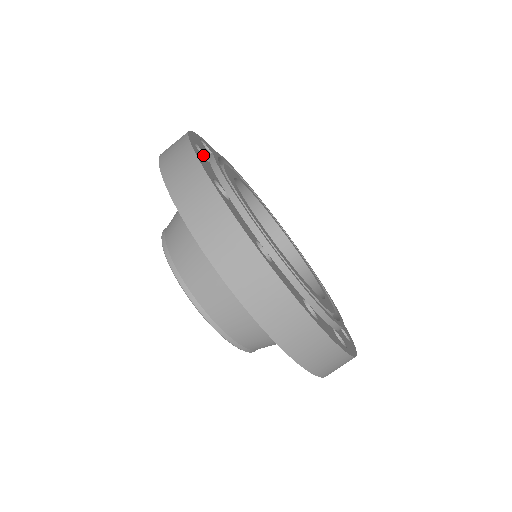
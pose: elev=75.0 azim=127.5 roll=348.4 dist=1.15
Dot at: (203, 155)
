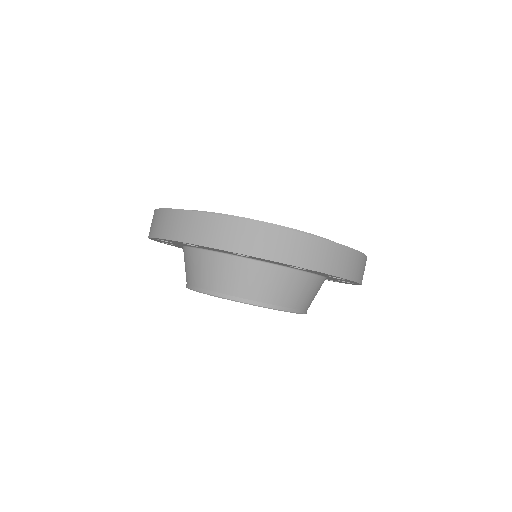
Dot at: occluded
